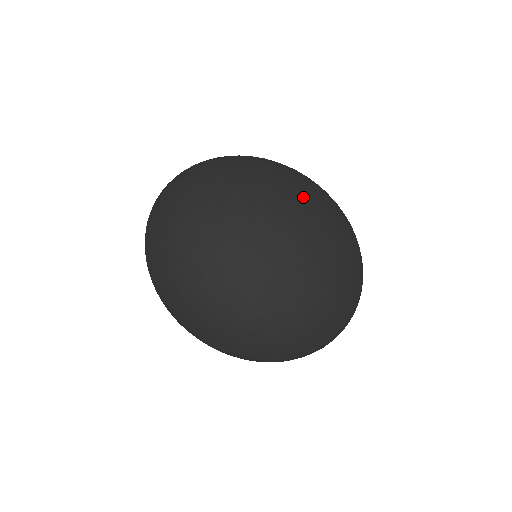
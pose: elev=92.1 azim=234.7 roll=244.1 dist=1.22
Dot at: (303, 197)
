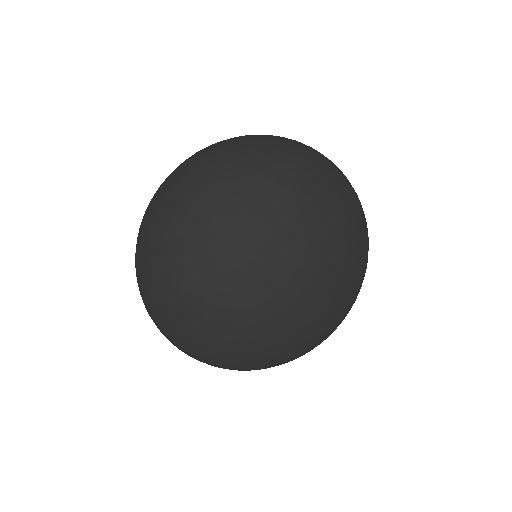
Dot at: (286, 338)
